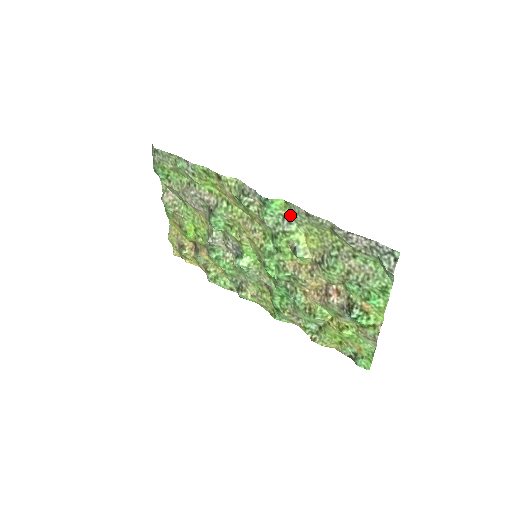
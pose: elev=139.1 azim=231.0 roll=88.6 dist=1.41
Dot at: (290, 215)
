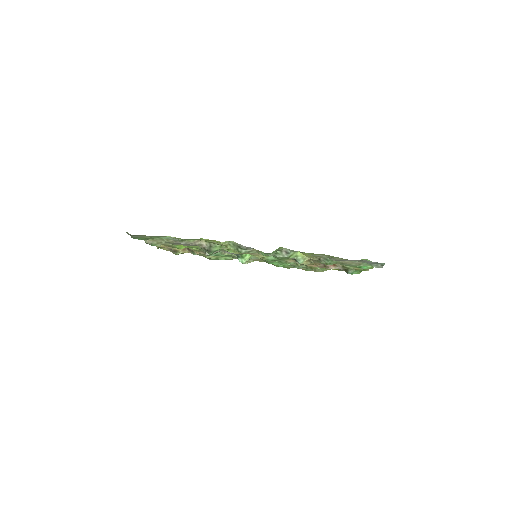
Dot at: (286, 249)
